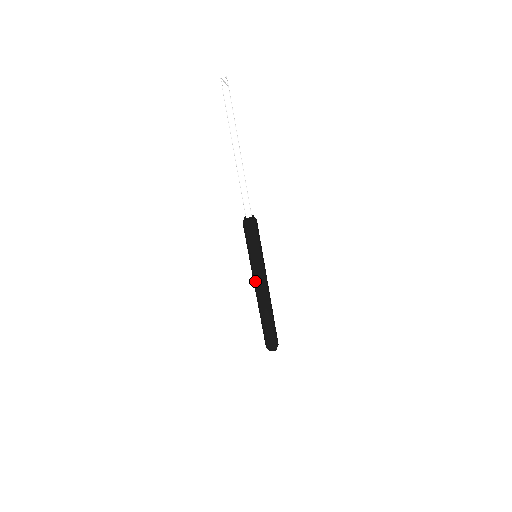
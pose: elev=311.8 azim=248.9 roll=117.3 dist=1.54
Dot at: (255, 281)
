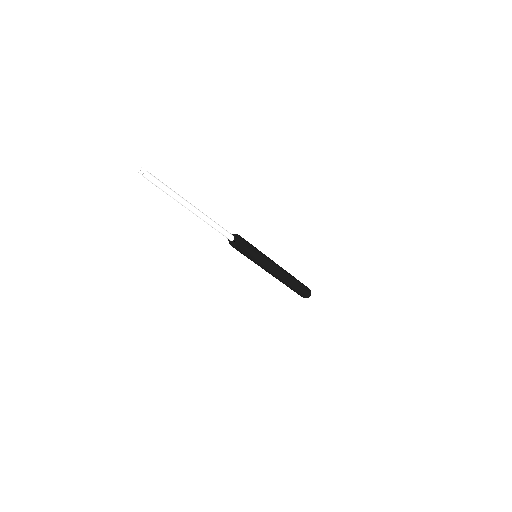
Dot at: (269, 271)
